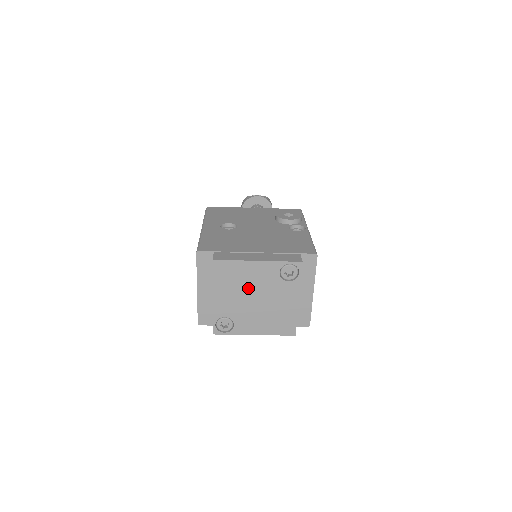
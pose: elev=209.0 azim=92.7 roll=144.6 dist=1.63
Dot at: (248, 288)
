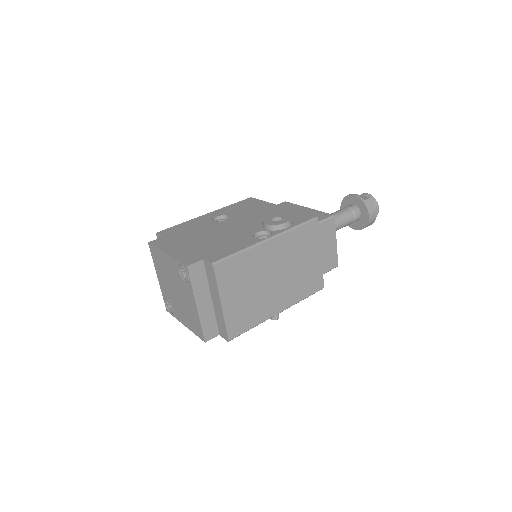
Dot at: (169, 277)
